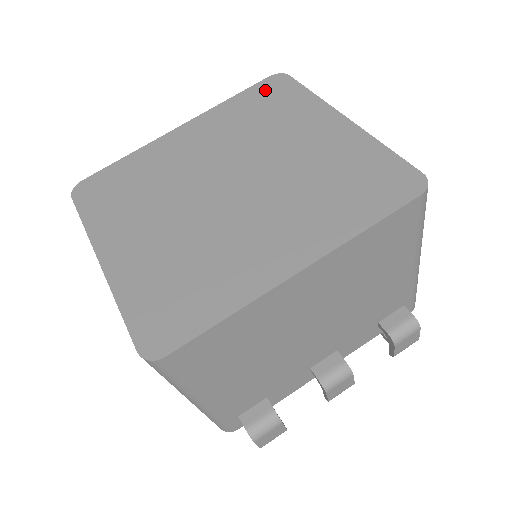
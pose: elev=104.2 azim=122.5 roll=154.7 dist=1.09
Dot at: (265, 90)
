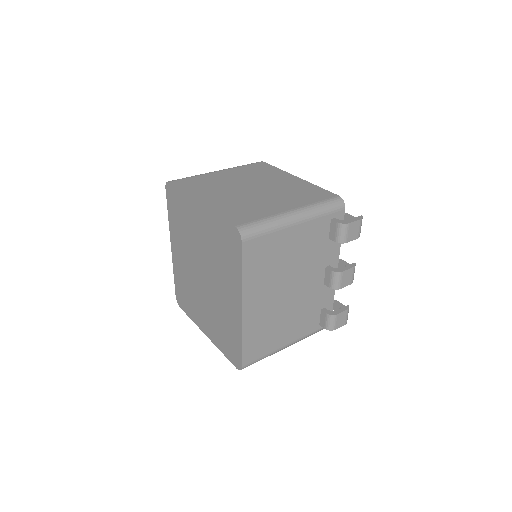
Dot at: (171, 200)
